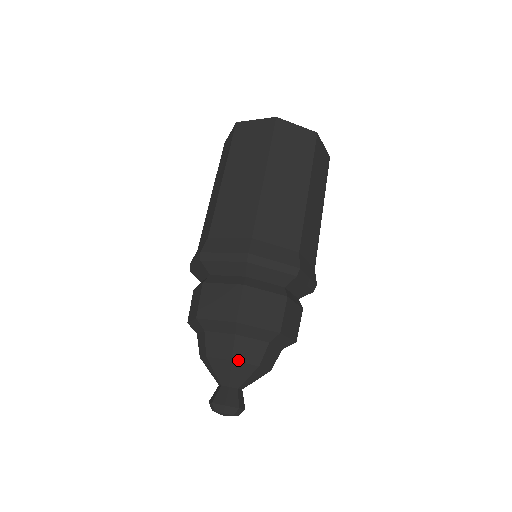
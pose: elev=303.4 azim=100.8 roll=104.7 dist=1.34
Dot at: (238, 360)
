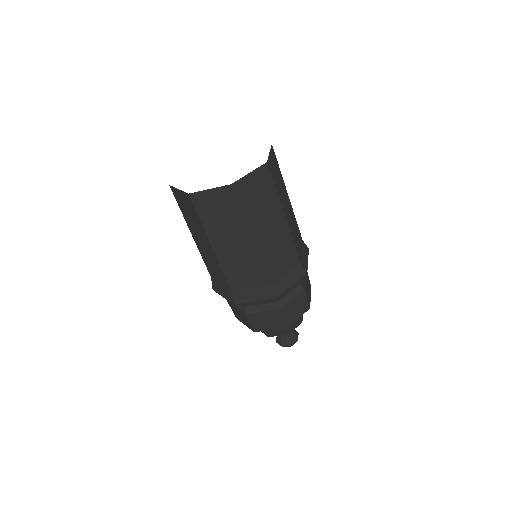
Dot at: occluded
